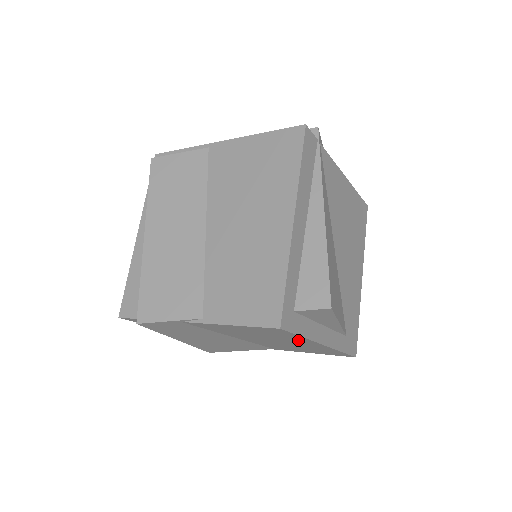
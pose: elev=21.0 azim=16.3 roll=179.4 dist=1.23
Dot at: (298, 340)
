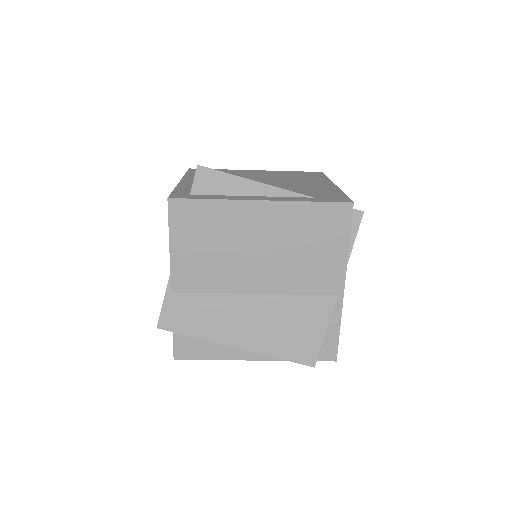
Dot at: (236, 216)
